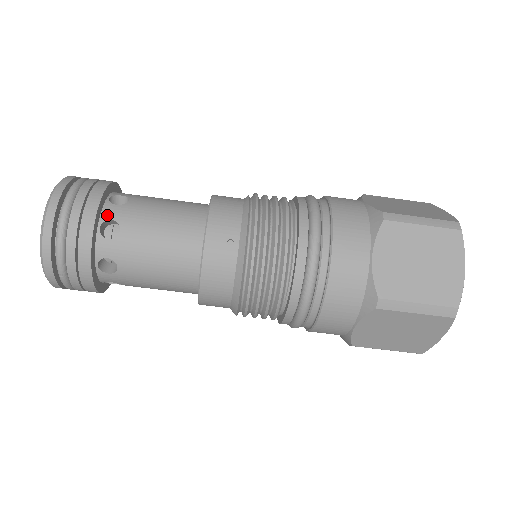
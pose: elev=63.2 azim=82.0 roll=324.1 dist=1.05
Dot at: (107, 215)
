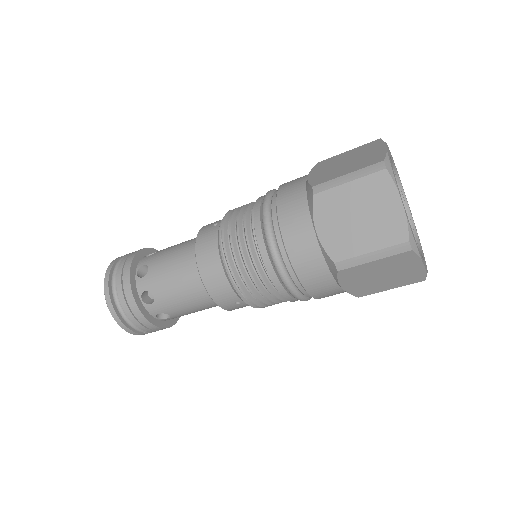
Dot at: (154, 313)
